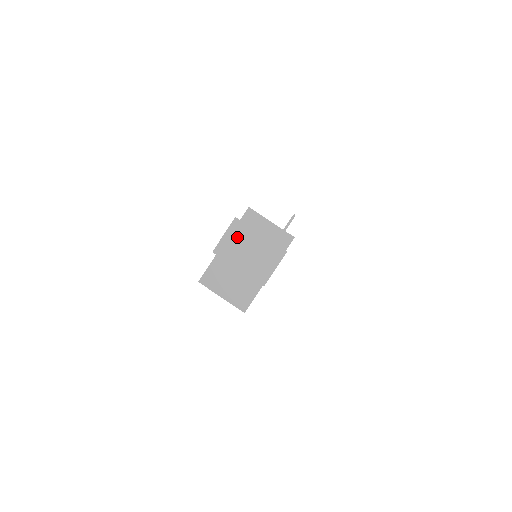
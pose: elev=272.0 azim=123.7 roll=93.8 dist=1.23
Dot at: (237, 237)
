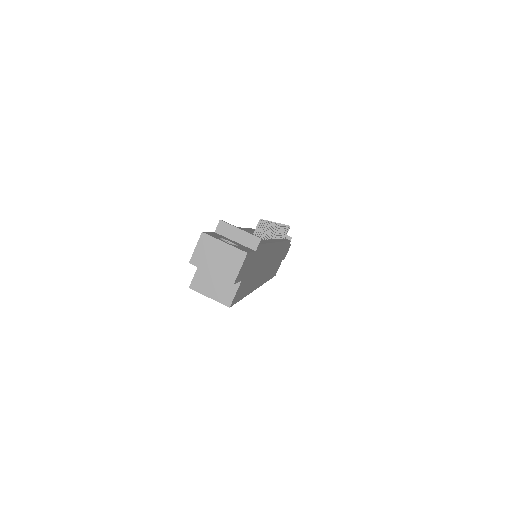
Dot at: (206, 248)
